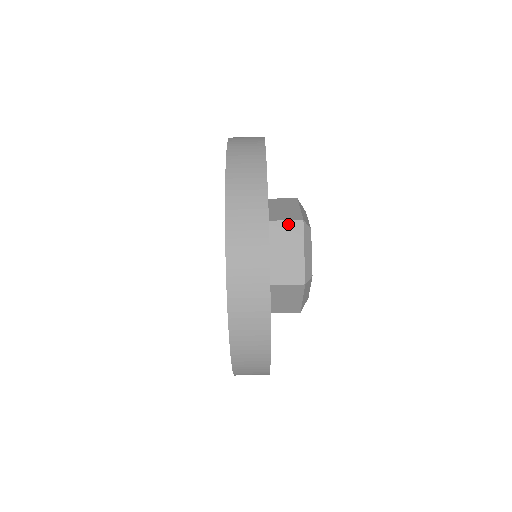
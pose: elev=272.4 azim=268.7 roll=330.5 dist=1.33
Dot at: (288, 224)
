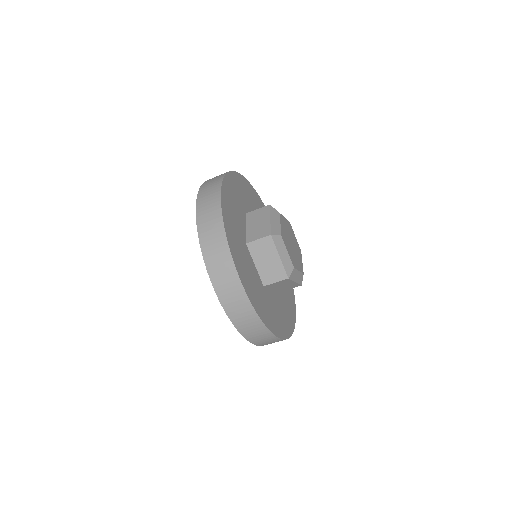
Dot at: (279, 282)
